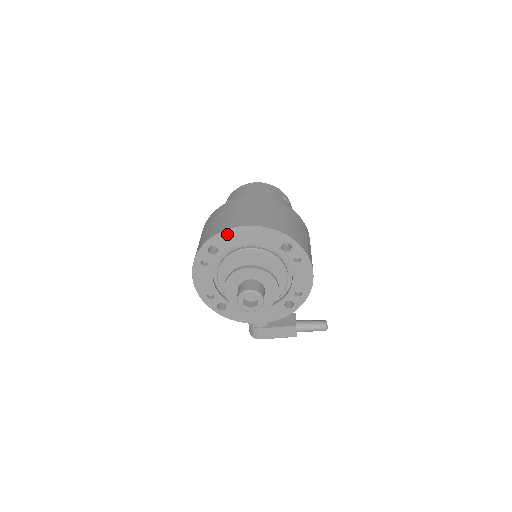
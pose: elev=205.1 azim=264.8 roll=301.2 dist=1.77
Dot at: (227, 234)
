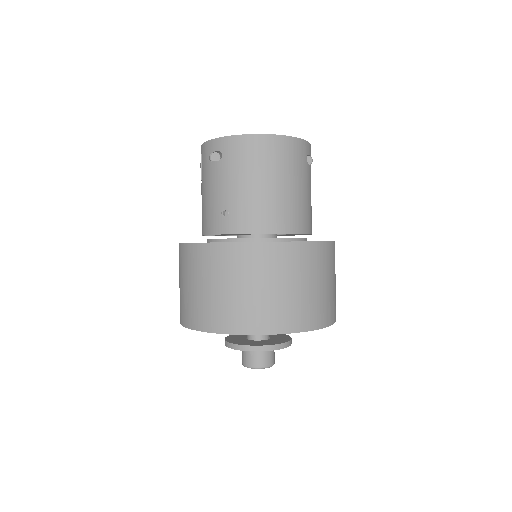
Dot at: (248, 333)
